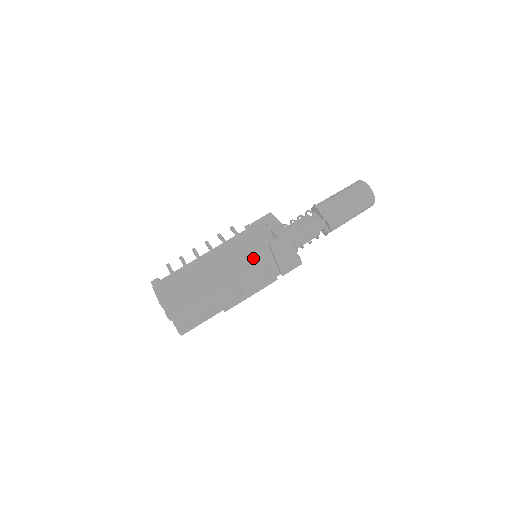
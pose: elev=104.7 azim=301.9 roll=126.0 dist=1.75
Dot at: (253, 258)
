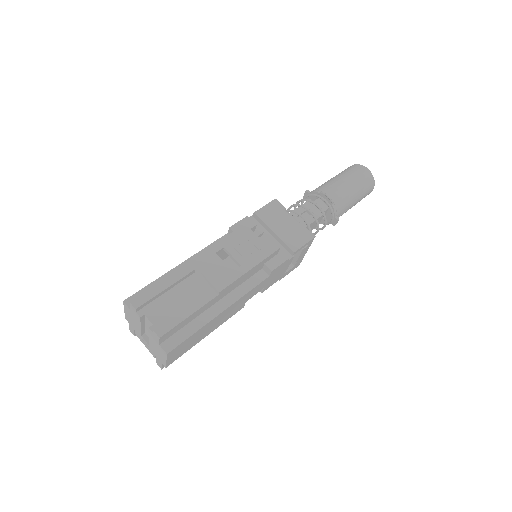
Dot at: occluded
